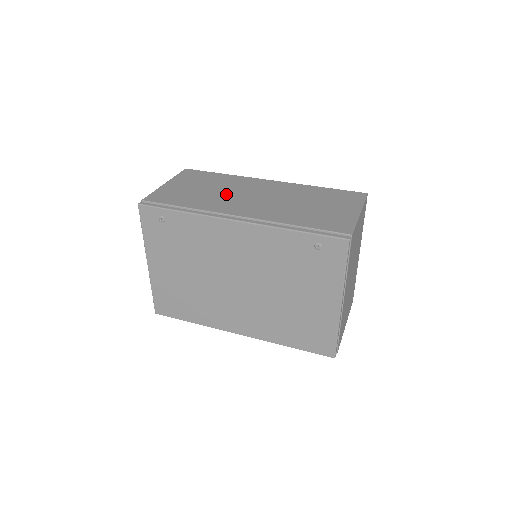
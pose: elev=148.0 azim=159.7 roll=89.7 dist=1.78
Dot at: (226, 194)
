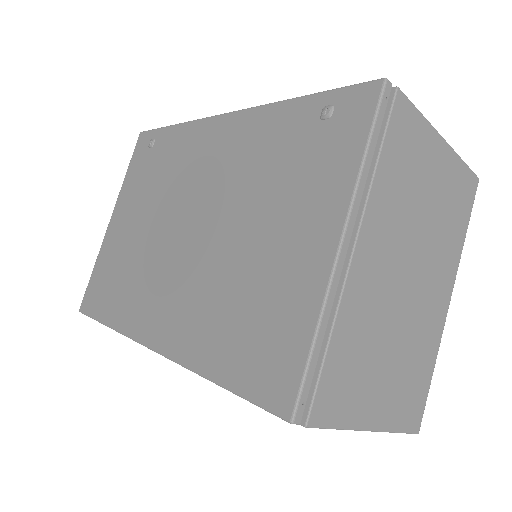
Dot at: occluded
